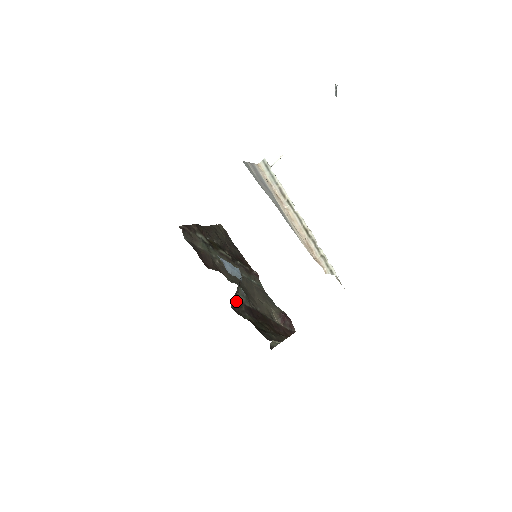
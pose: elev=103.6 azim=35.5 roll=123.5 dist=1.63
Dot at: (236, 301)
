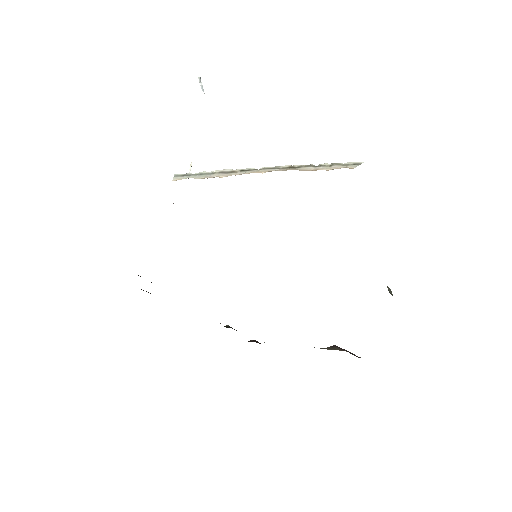
Dot at: occluded
